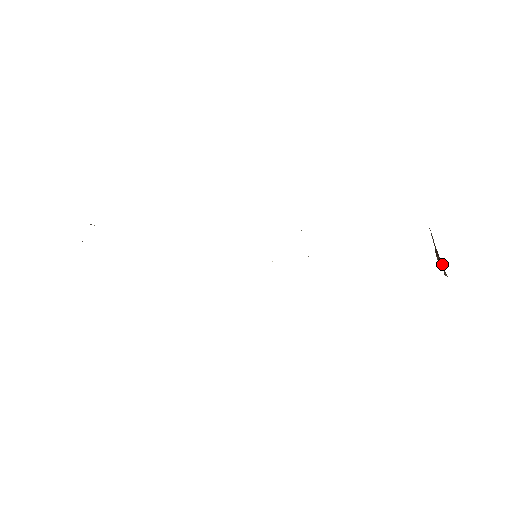
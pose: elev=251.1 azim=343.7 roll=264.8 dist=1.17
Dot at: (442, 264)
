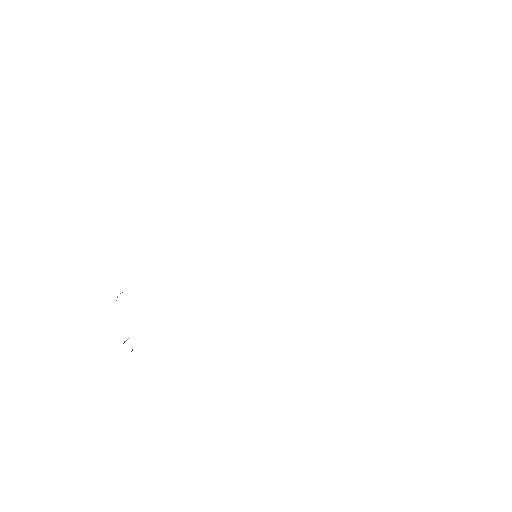
Dot at: occluded
